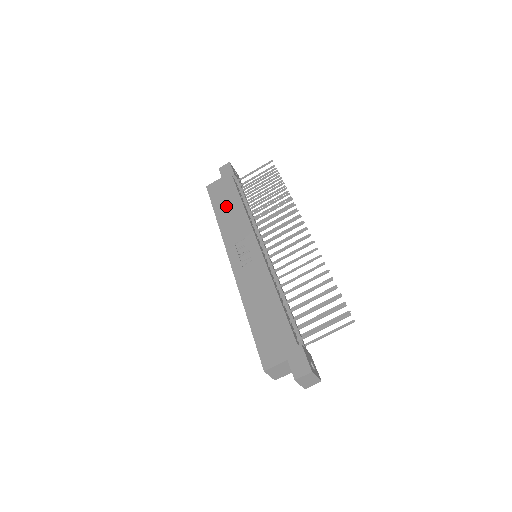
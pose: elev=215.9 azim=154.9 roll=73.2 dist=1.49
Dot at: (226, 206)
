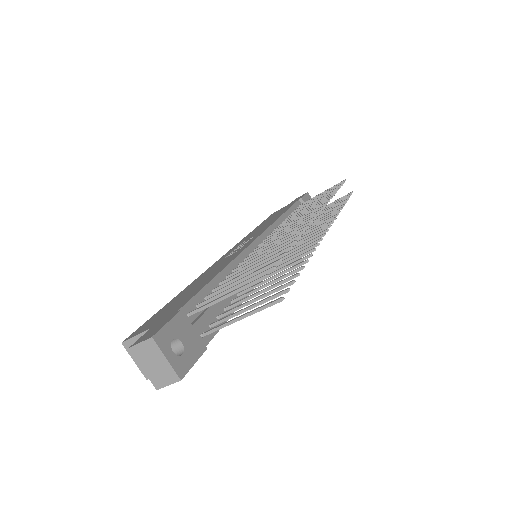
Dot at: (269, 220)
